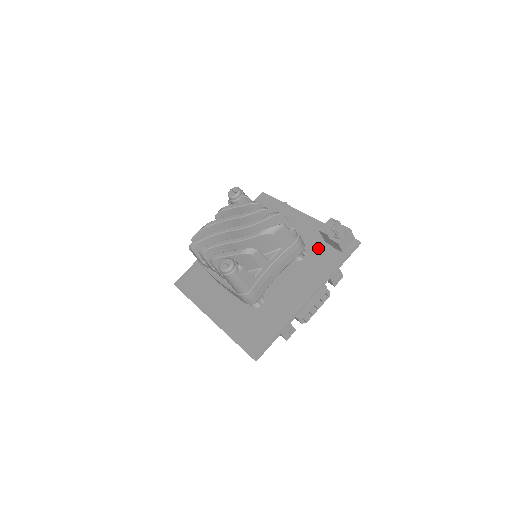
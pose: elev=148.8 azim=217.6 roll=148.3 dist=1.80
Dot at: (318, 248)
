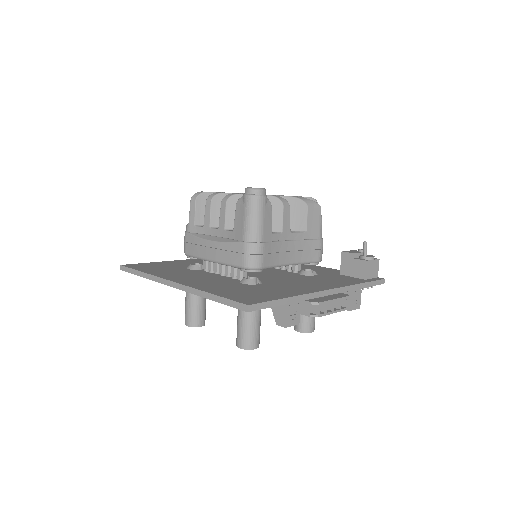
Dot at: (332, 275)
